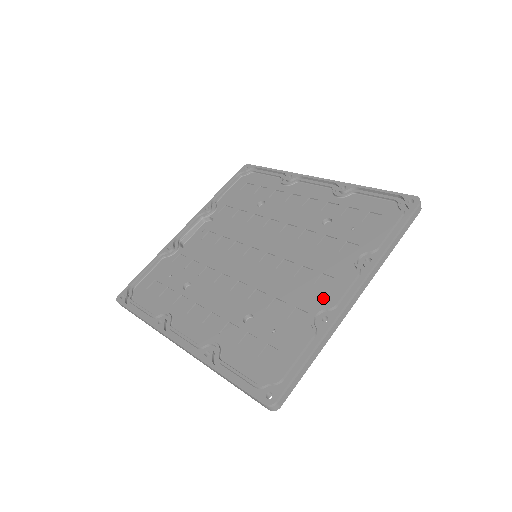
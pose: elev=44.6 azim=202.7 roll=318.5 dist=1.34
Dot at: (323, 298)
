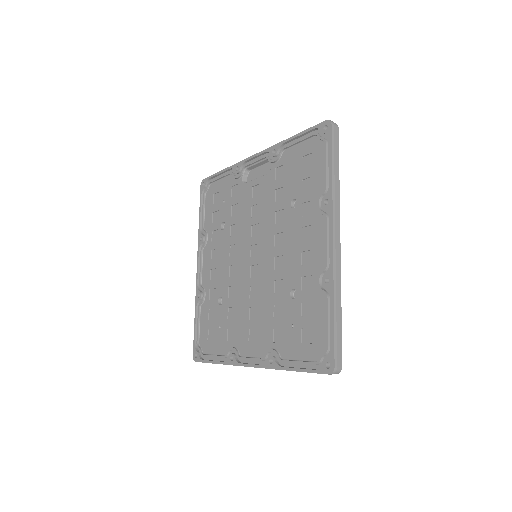
Dot at: (243, 345)
